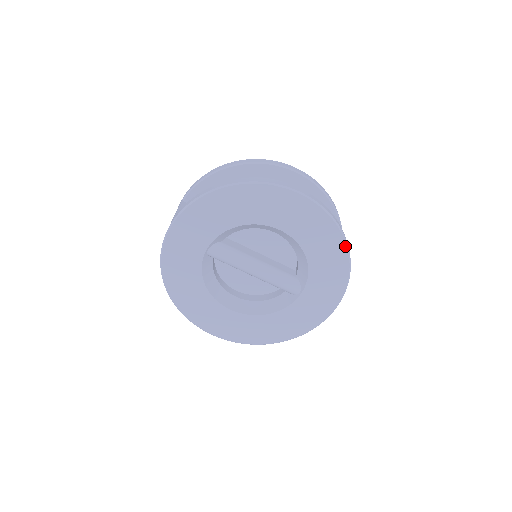
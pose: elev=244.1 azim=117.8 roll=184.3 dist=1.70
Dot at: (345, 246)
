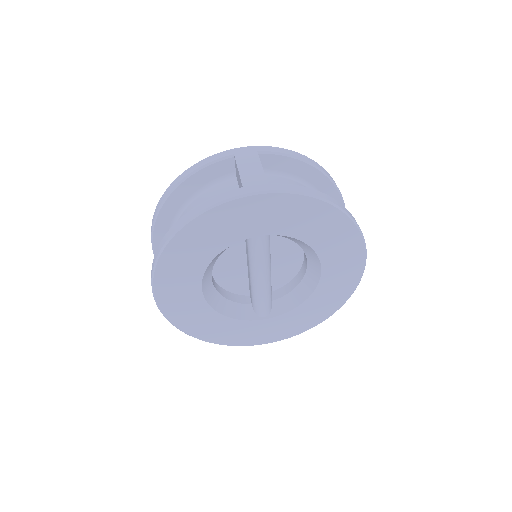
Dot at: (332, 313)
